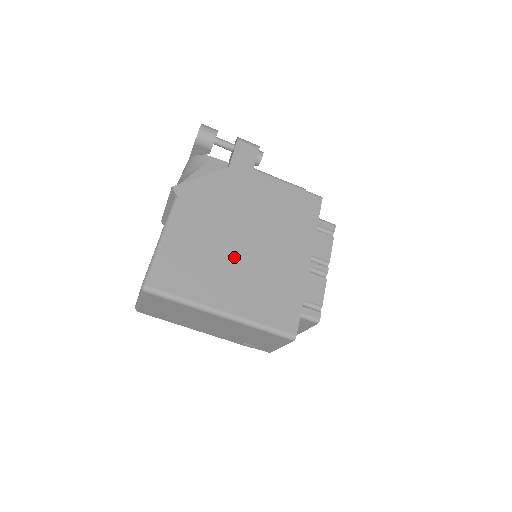
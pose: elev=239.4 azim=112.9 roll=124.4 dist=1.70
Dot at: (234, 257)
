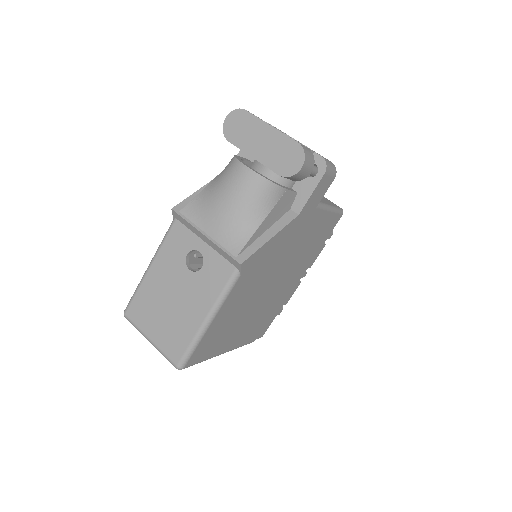
Dot at: (256, 306)
